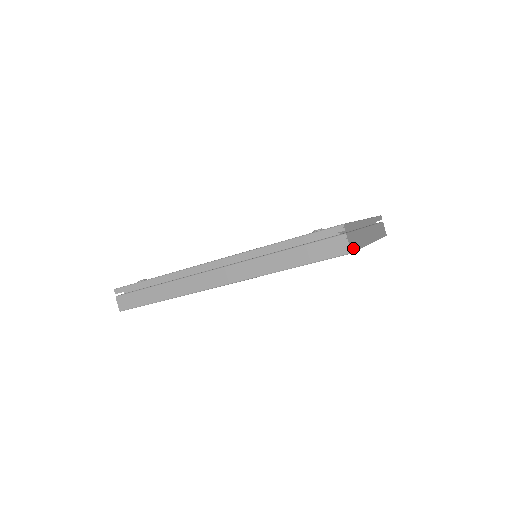
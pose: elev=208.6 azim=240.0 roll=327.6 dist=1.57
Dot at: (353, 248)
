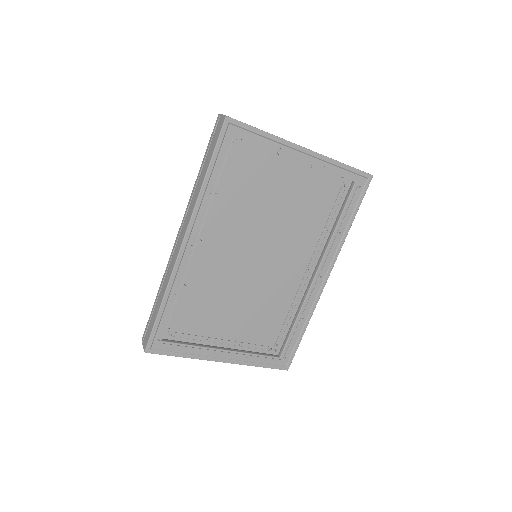
Dot at: (235, 120)
